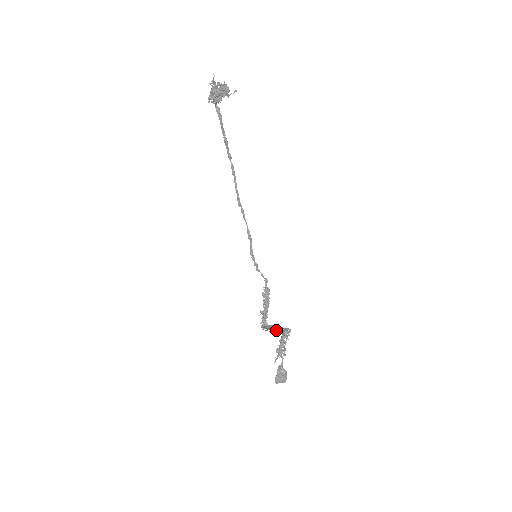
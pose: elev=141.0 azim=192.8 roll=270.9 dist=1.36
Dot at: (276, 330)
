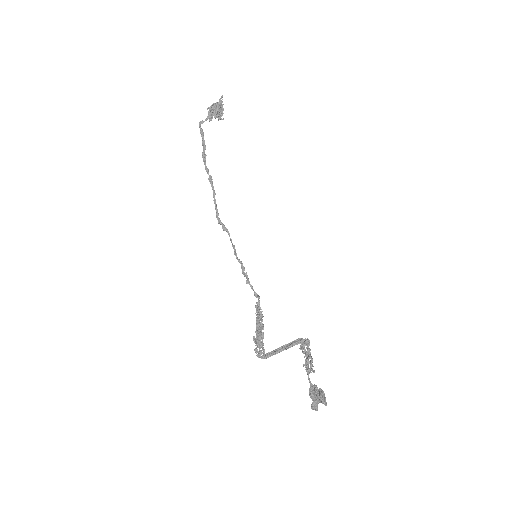
Dot at: (290, 344)
